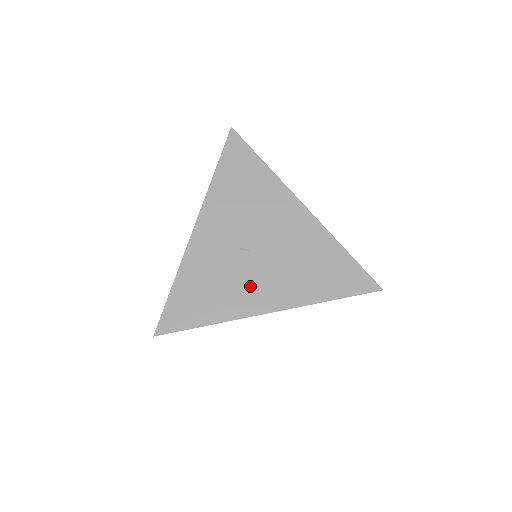
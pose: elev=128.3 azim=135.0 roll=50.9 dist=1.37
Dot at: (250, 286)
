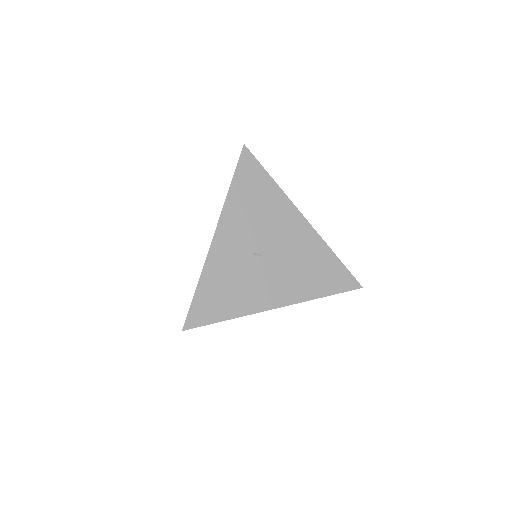
Dot at: (262, 286)
